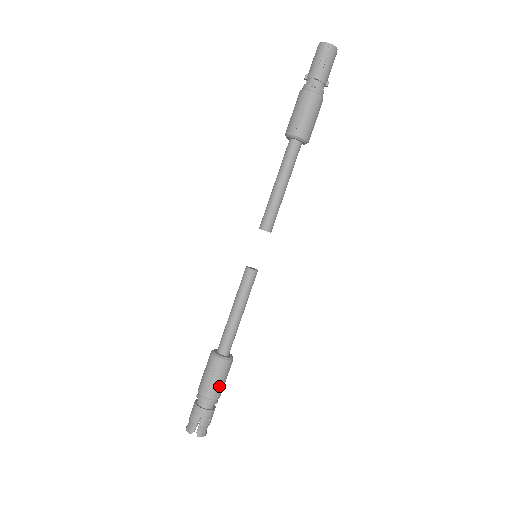
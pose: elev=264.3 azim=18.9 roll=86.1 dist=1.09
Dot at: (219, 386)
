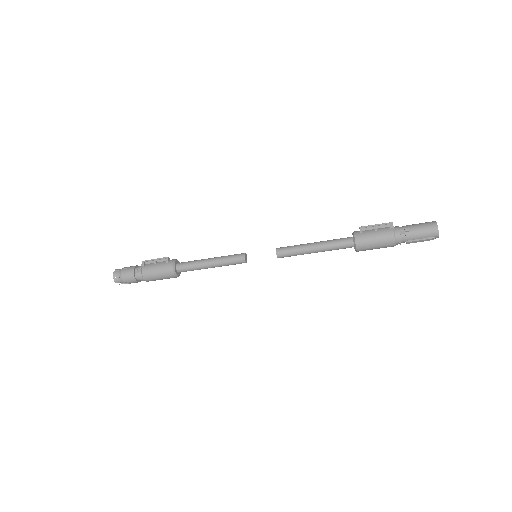
Dot at: (159, 279)
